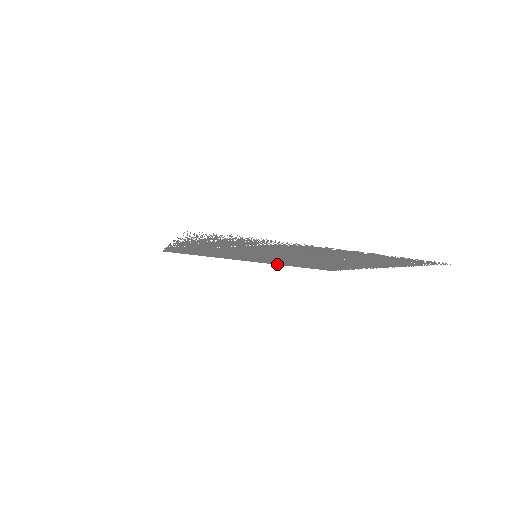
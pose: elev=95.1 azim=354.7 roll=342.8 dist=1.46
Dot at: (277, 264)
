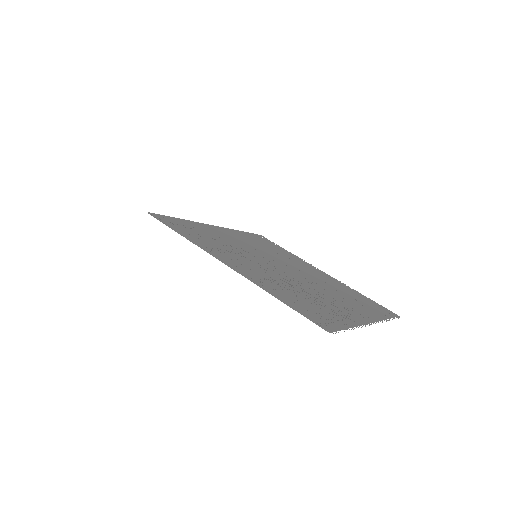
Dot at: (231, 230)
